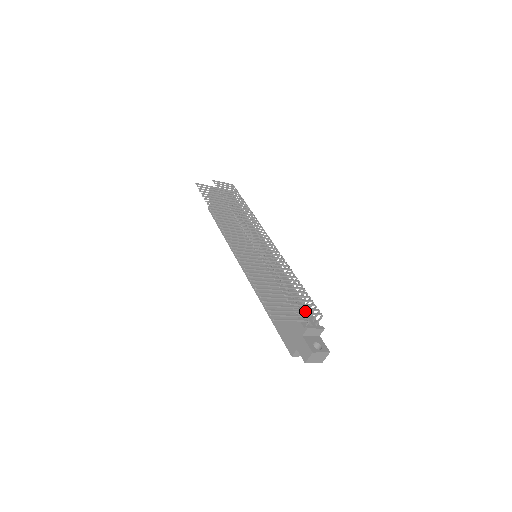
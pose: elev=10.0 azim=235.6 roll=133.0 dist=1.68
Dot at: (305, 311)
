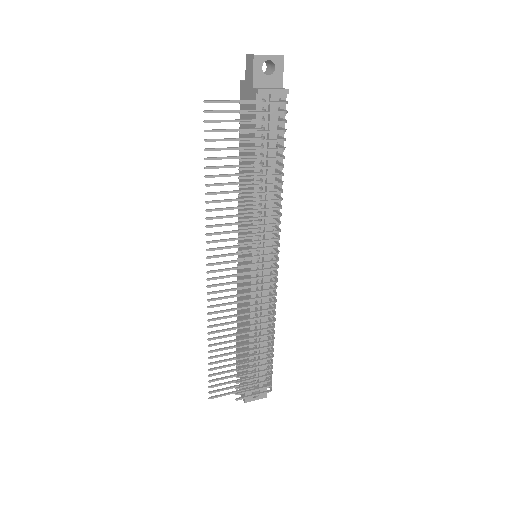
Dot at: (261, 369)
